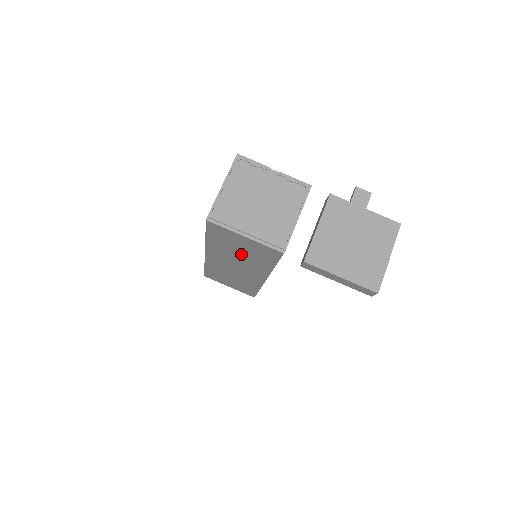
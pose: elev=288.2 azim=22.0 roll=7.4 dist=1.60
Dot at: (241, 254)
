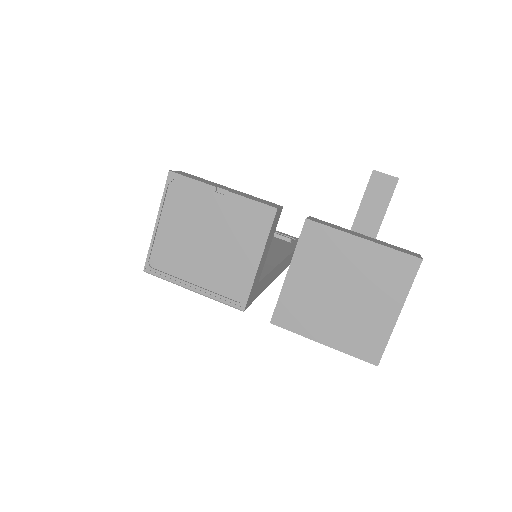
Dot at: occluded
